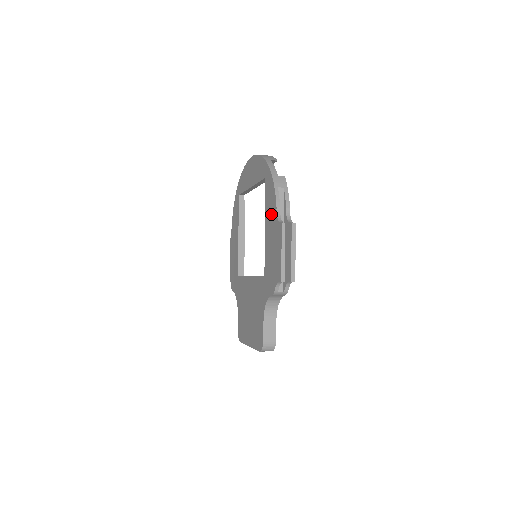
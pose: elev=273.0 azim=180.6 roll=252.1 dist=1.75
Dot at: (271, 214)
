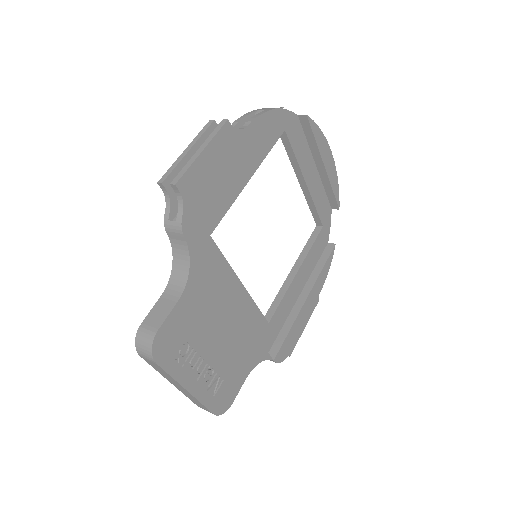
Dot at: occluded
